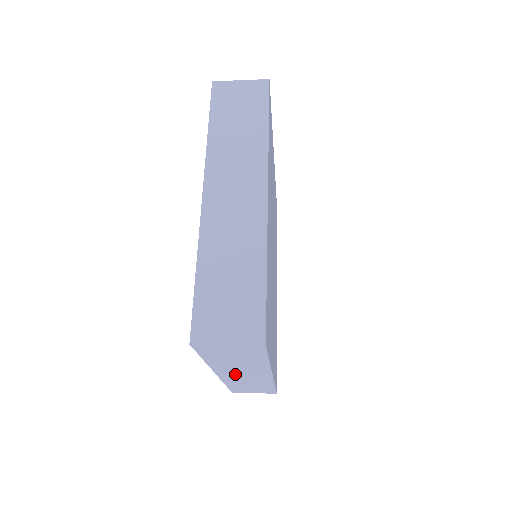
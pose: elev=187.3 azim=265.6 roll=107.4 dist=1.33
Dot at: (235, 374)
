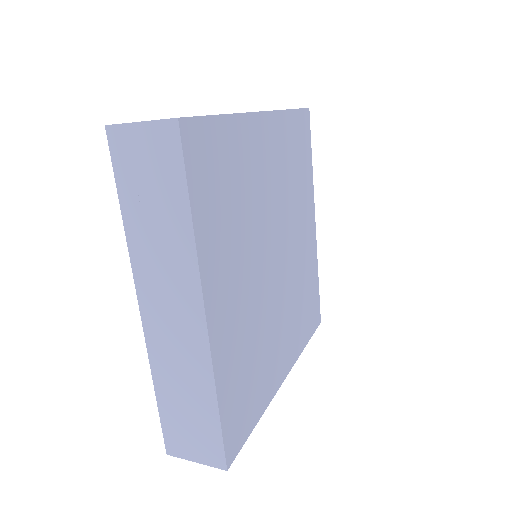
Dot at: occluded
